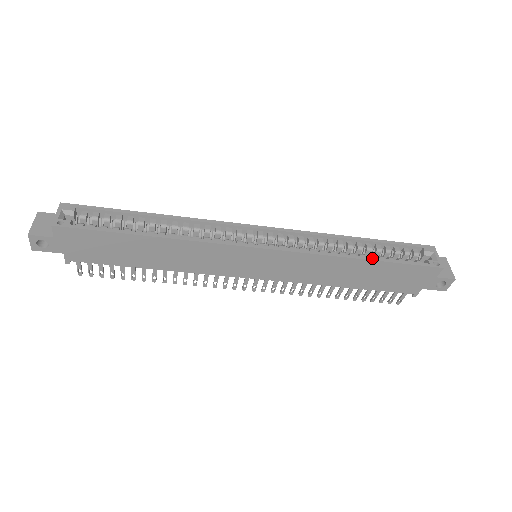
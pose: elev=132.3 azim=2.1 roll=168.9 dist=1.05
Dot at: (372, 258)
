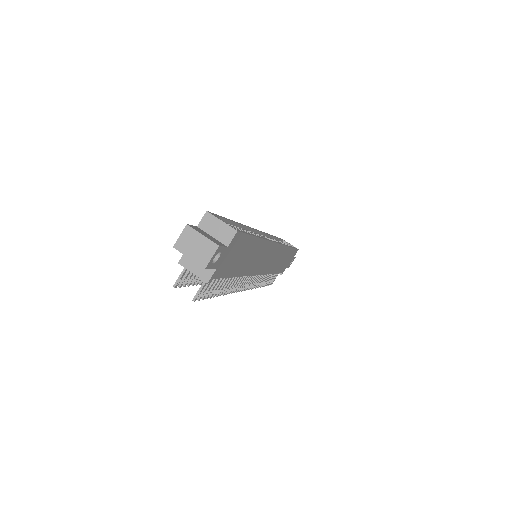
Dot at: (290, 246)
